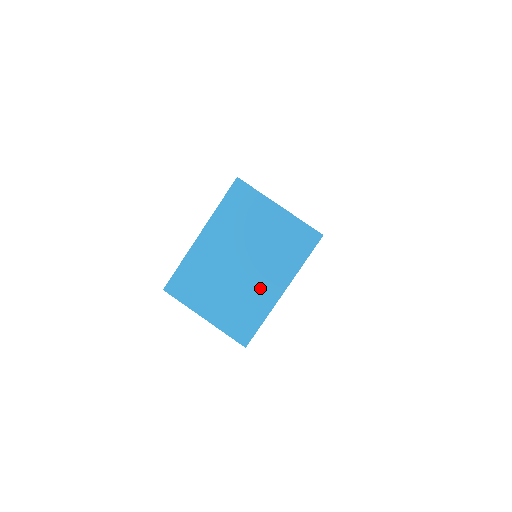
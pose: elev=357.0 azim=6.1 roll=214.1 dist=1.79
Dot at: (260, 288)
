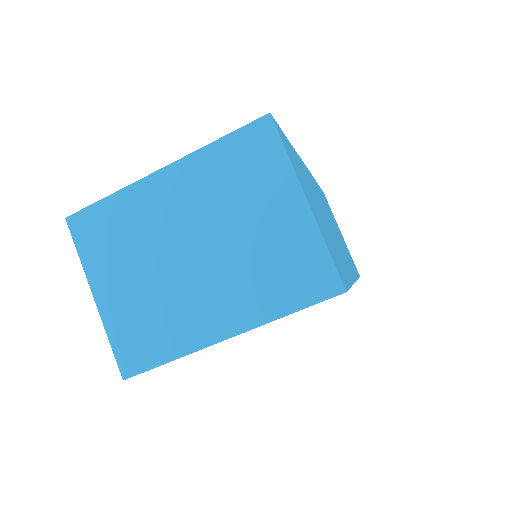
Dot at: (197, 308)
